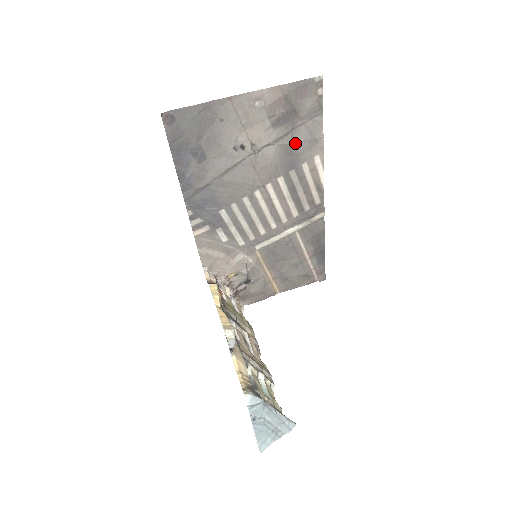
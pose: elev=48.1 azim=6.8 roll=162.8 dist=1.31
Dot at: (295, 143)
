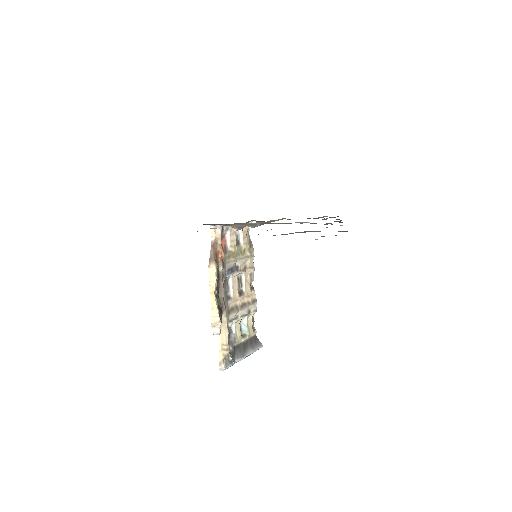
Dot at: occluded
